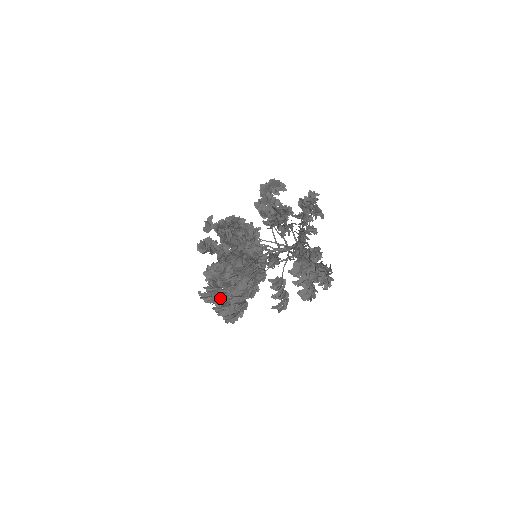
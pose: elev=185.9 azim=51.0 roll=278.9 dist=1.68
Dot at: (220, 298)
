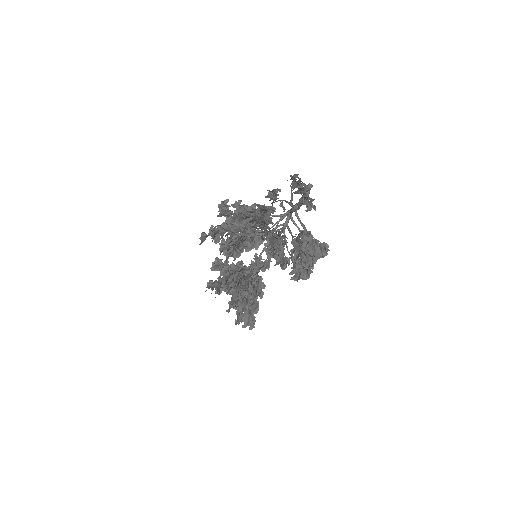
Dot at: occluded
